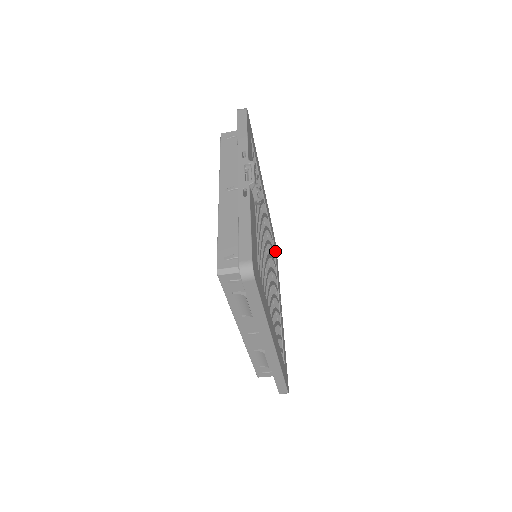
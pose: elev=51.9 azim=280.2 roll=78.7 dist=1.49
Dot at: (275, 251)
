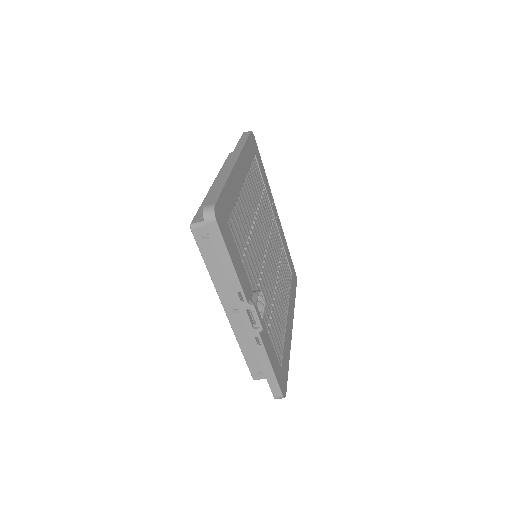
Dot at: (257, 159)
